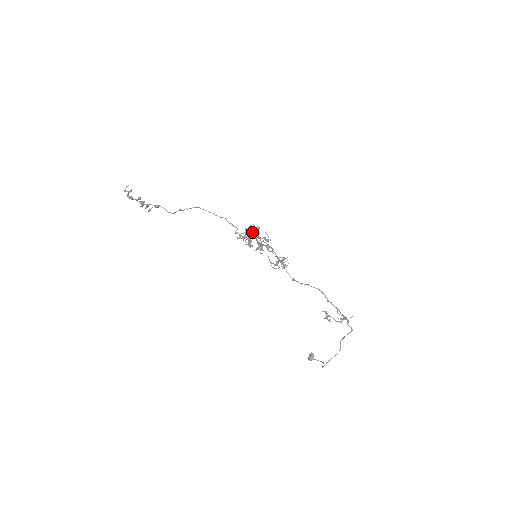
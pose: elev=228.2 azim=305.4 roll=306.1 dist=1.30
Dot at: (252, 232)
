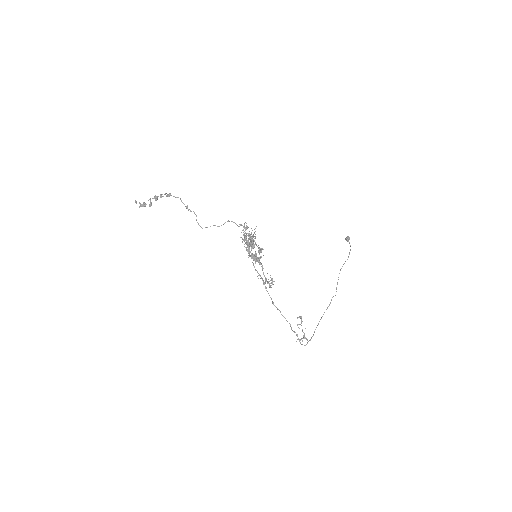
Dot at: (247, 247)
